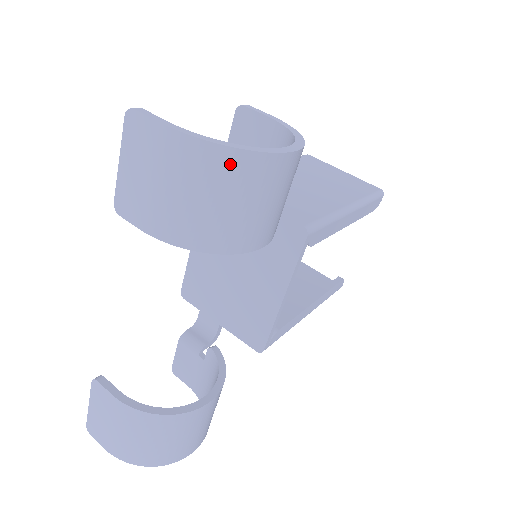
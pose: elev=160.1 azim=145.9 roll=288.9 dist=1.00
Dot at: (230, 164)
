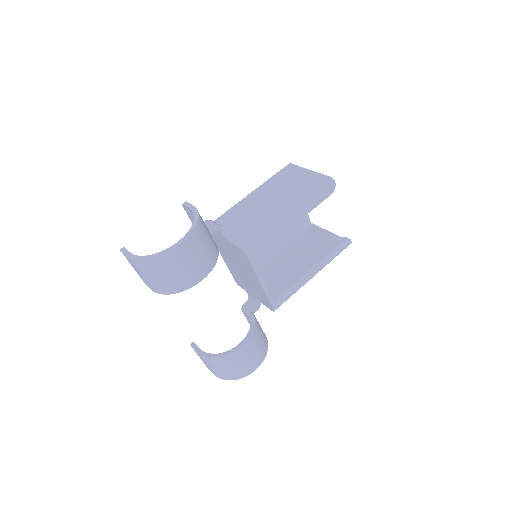
Dot at: (153, 264)
